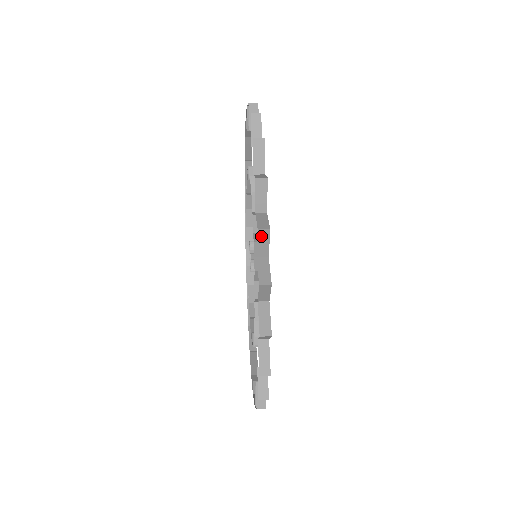
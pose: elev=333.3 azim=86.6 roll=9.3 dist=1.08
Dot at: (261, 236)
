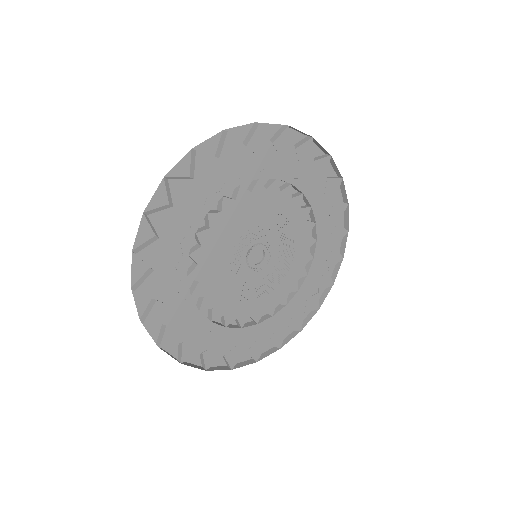
Dot at: (137, 291)
